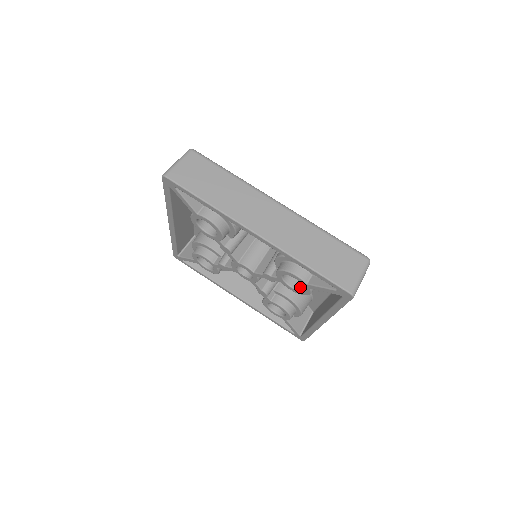
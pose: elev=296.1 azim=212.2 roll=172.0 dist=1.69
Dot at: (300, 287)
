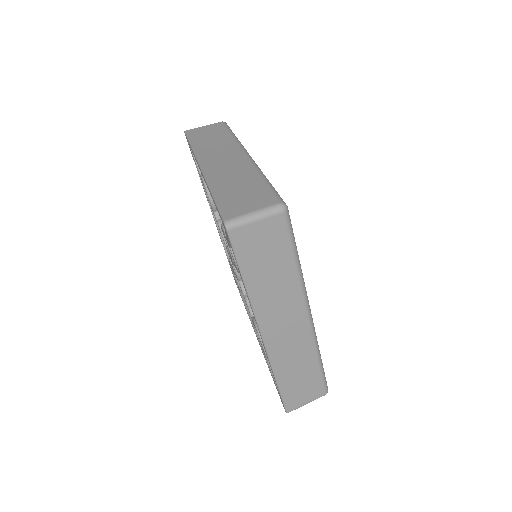
Dot at: occluded
